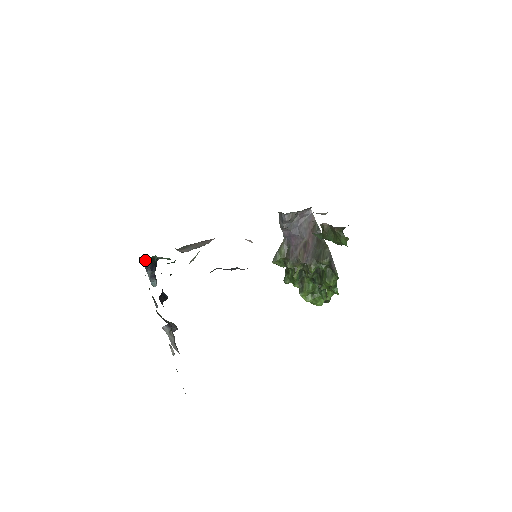
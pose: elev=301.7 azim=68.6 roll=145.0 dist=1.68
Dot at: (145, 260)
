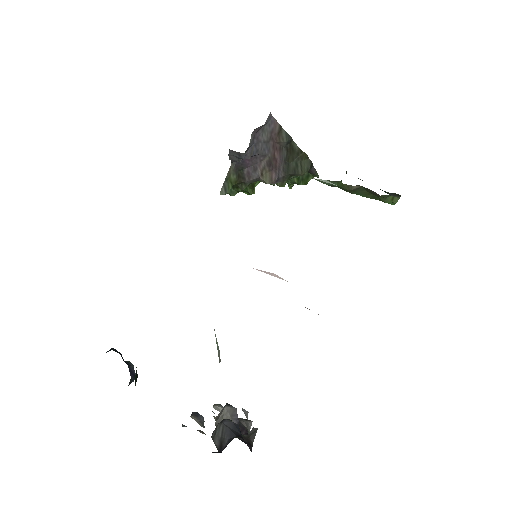
Dot at: occluded
